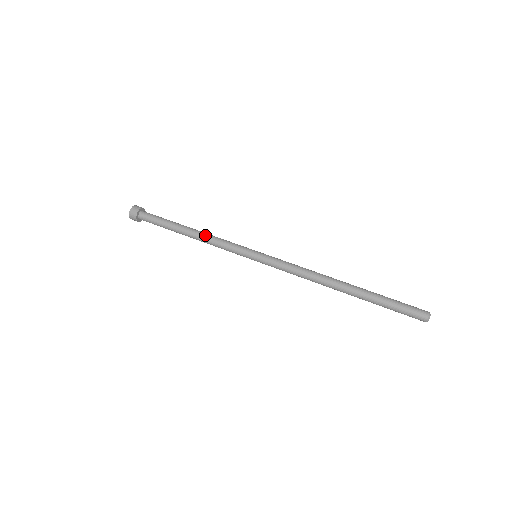
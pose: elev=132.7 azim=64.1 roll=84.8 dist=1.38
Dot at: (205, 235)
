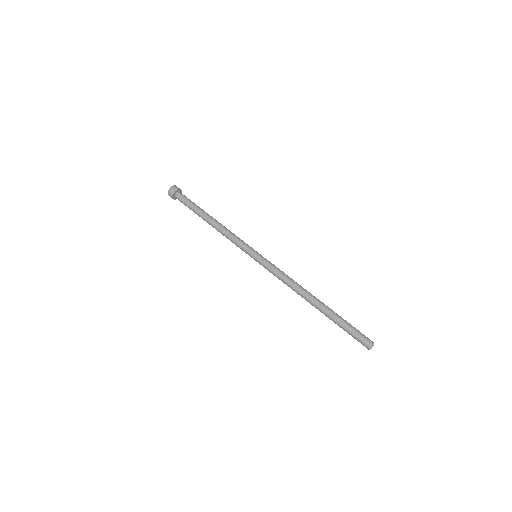
Dot at: (219, 230)
